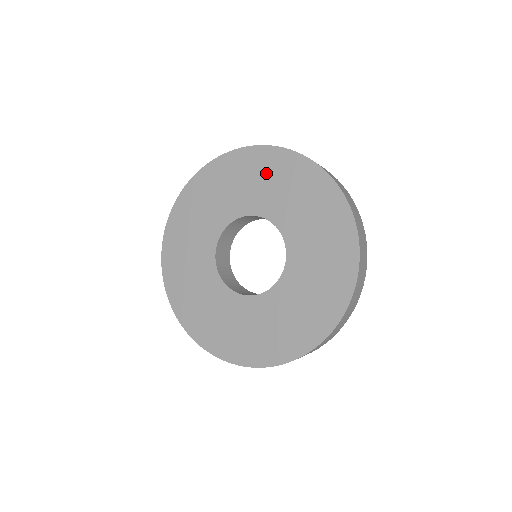
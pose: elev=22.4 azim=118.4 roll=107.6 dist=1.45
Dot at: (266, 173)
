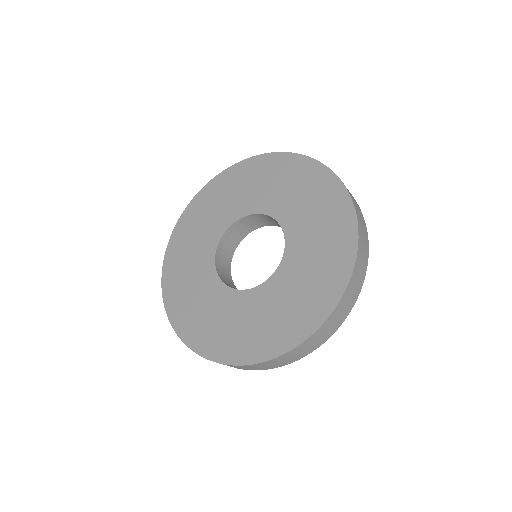
Dot at: (305, 186)
